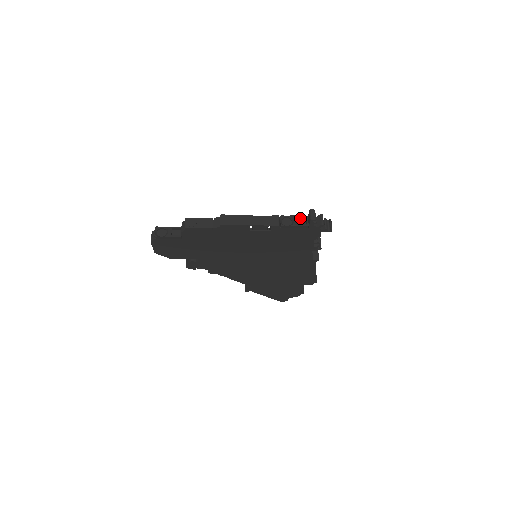
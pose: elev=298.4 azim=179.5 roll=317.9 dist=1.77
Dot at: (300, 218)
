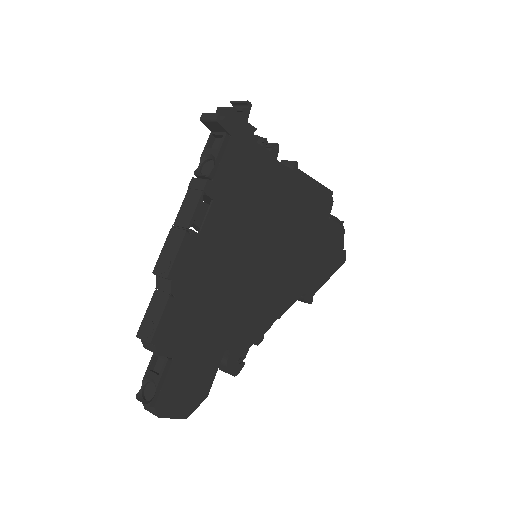
Dot at: (211, 146)
